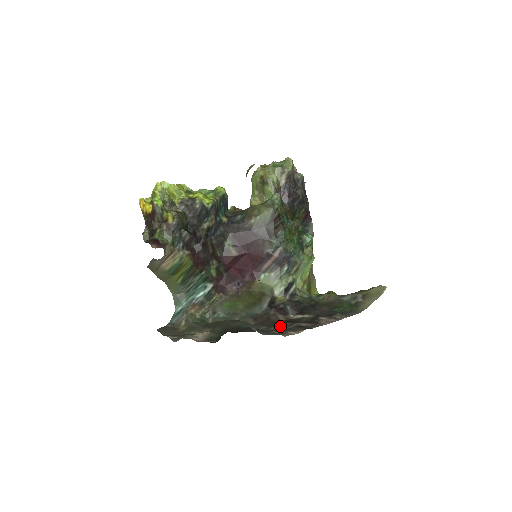
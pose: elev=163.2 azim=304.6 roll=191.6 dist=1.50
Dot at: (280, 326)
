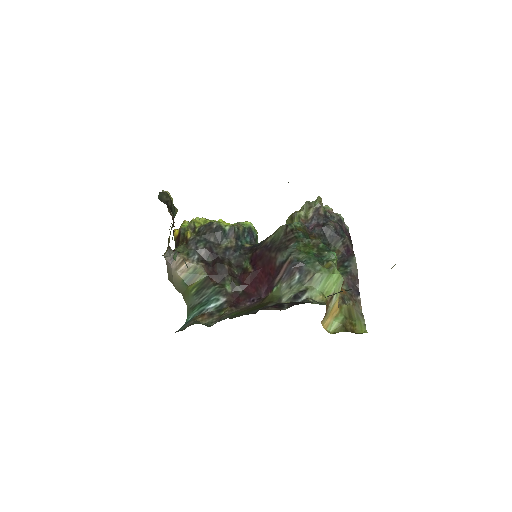
Dot at: occluded
